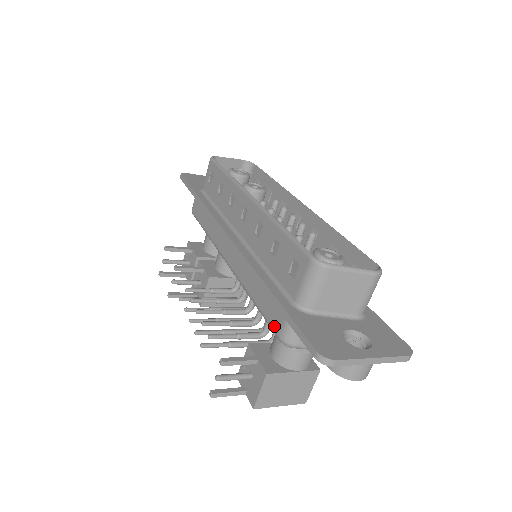
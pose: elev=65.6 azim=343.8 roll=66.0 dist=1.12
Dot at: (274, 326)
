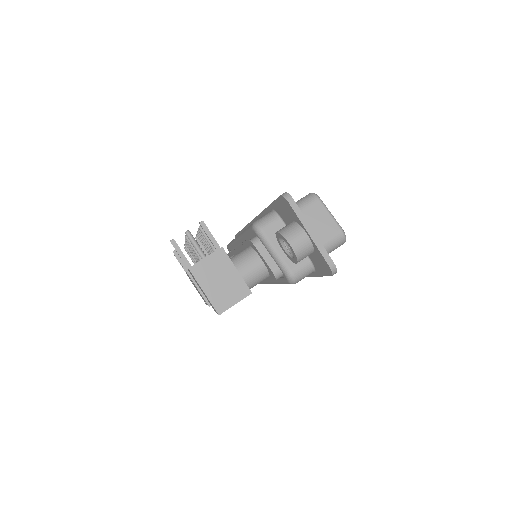
Dot at: occluded
